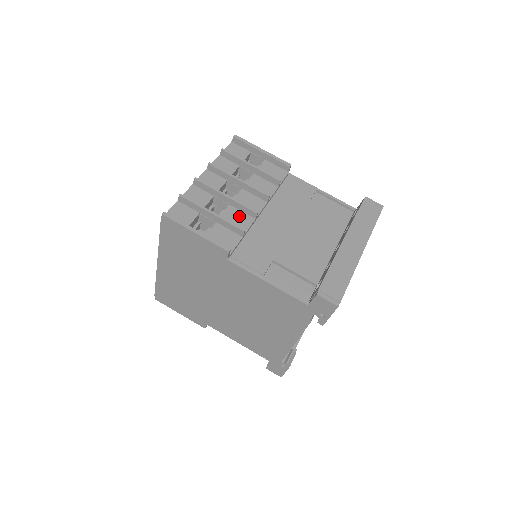
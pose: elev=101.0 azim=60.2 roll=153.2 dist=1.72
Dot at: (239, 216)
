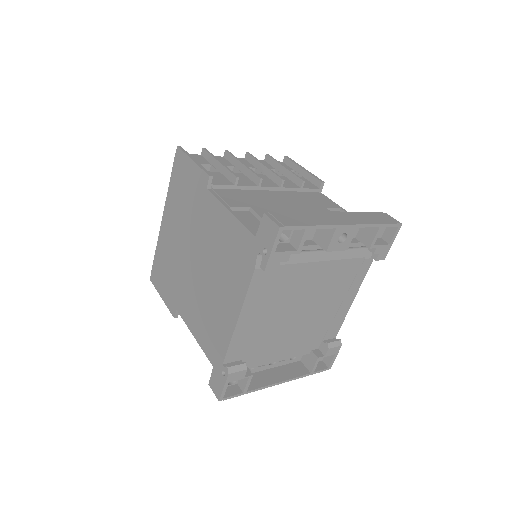
Dot at: (245, 179)
